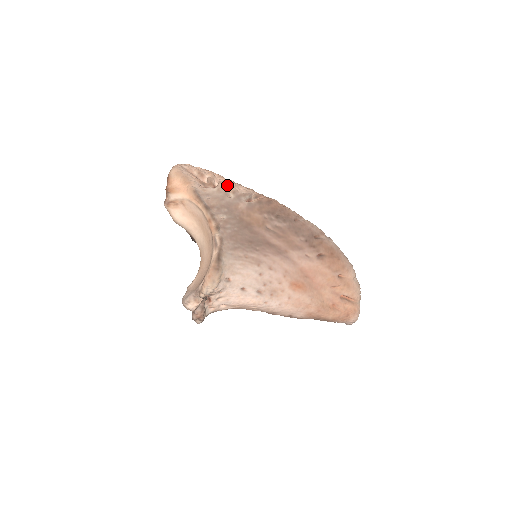
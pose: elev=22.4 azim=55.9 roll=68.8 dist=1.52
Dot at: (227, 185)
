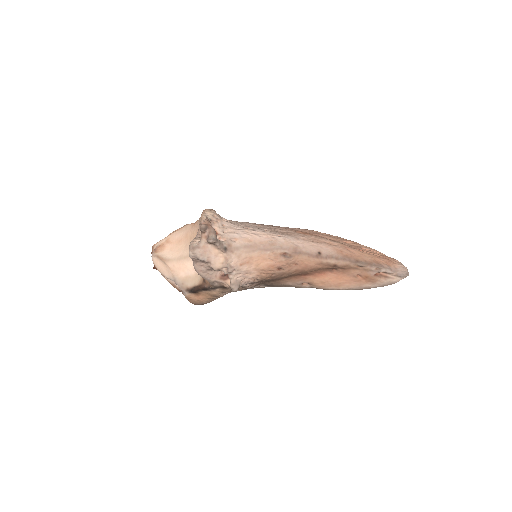
Dot at: occluded
